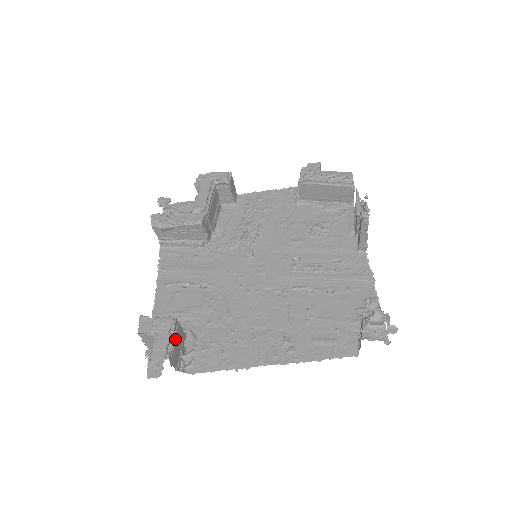
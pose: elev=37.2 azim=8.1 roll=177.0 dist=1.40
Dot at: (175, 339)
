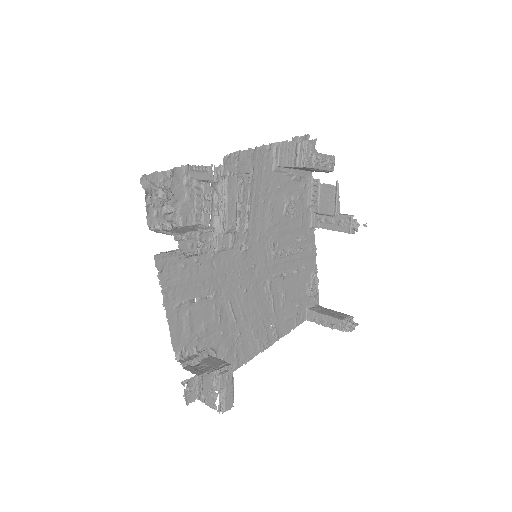
Dot at: occluded
